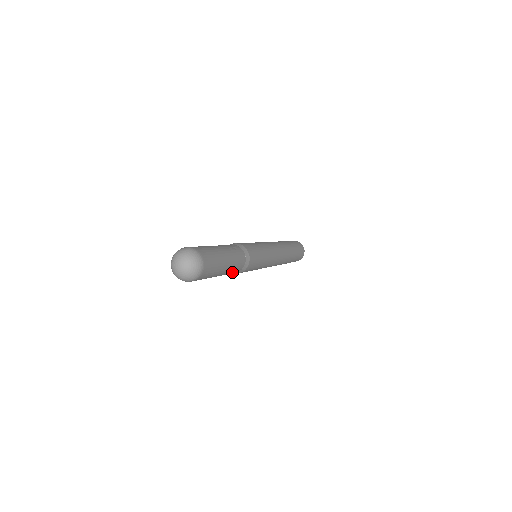
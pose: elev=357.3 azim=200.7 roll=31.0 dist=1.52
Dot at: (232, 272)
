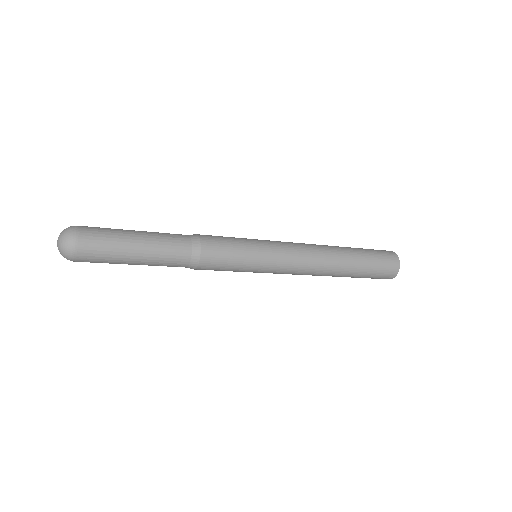
Dot at: (169, 263)
